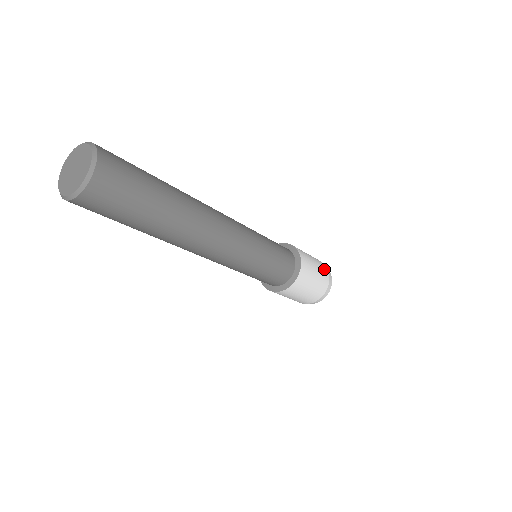
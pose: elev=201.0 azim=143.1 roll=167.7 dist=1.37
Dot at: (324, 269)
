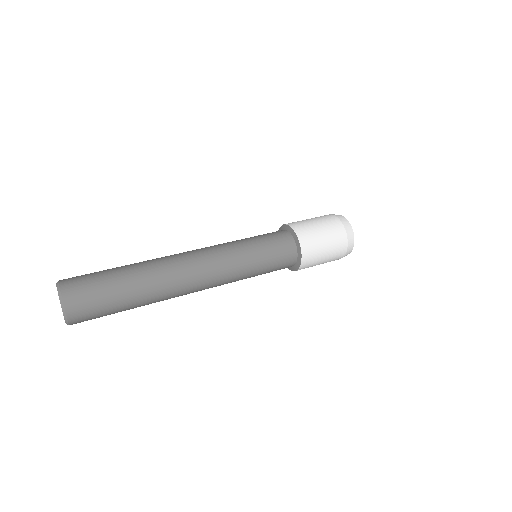
Dot at: (339, 253)
